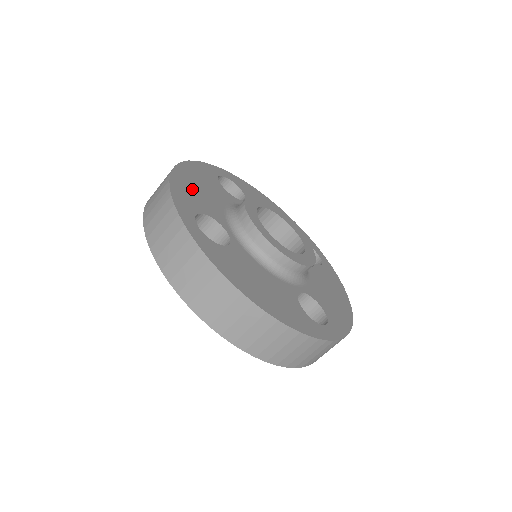
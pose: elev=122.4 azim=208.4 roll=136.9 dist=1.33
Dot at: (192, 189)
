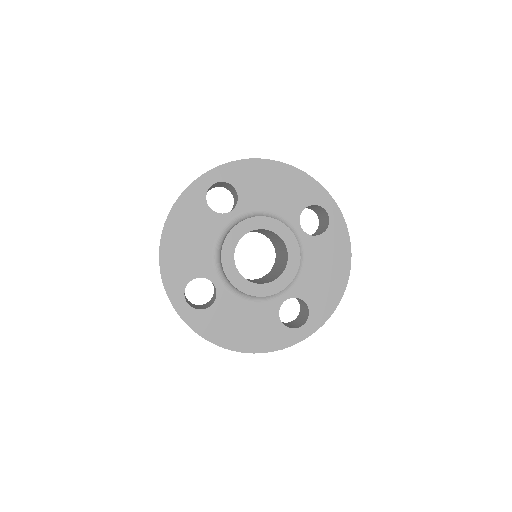
Dot at: (180, 253)
